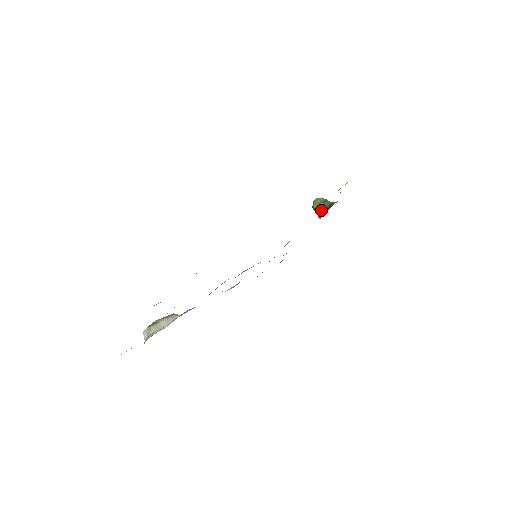
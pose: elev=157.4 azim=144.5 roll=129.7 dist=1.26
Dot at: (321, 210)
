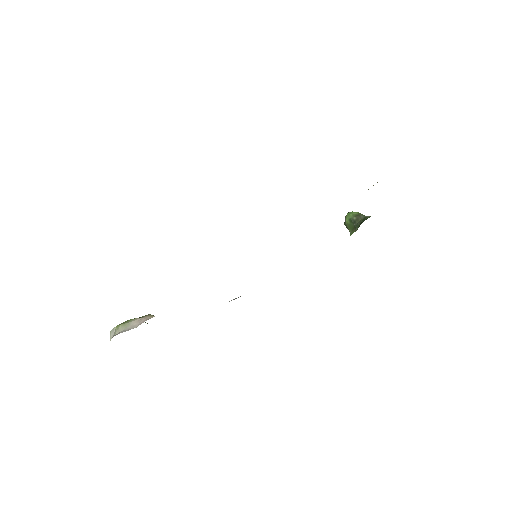
Dot at: (353, 225)
